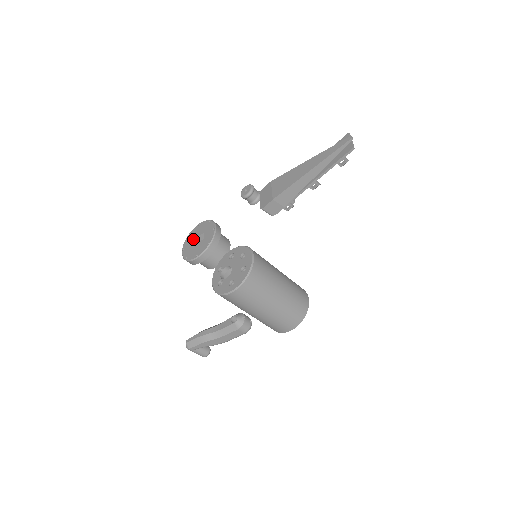
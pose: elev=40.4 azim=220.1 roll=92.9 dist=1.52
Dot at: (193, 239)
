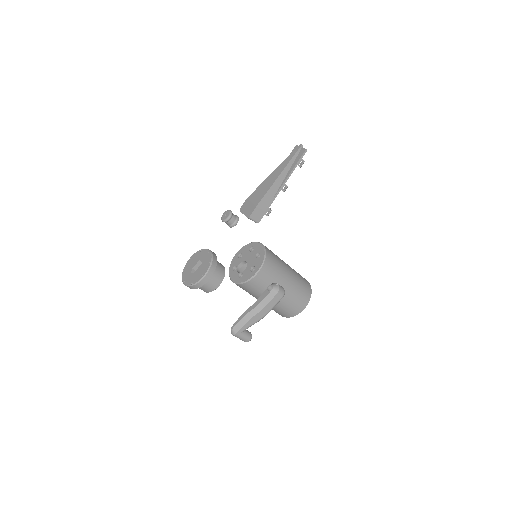
Dot at: (191, 269)
